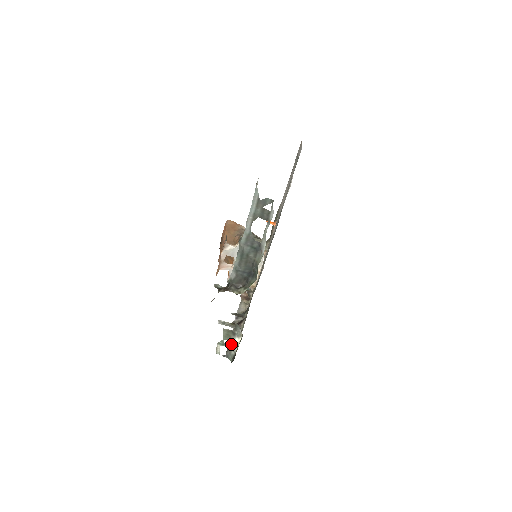
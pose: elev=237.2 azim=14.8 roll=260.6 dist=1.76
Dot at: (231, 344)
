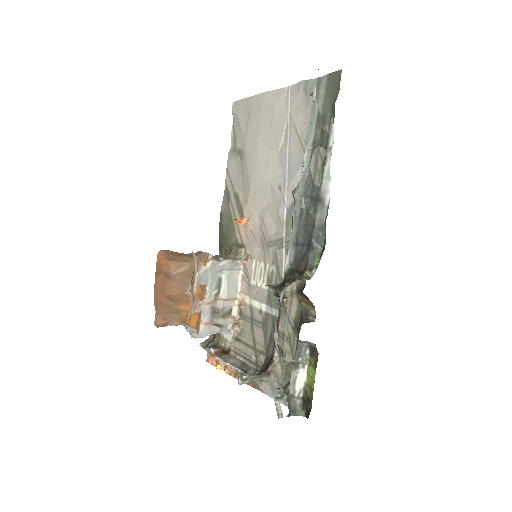
Dot at: (293, 388)
